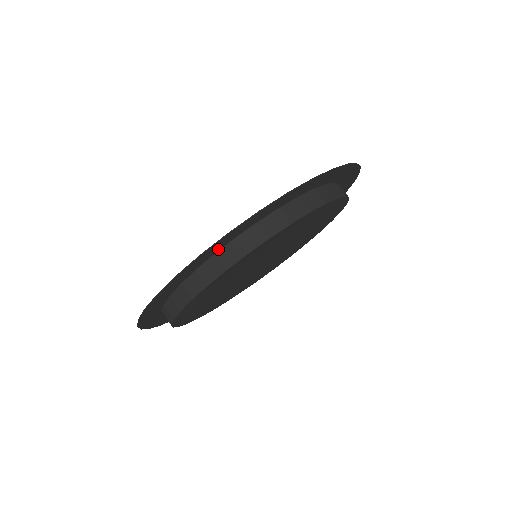
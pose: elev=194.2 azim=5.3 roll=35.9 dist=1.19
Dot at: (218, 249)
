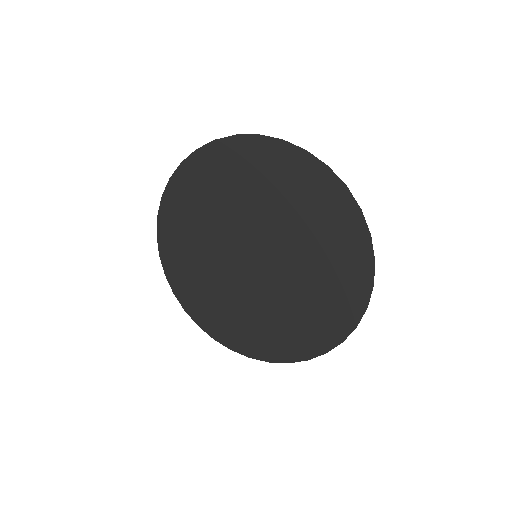
Dot at: (331, 324)
